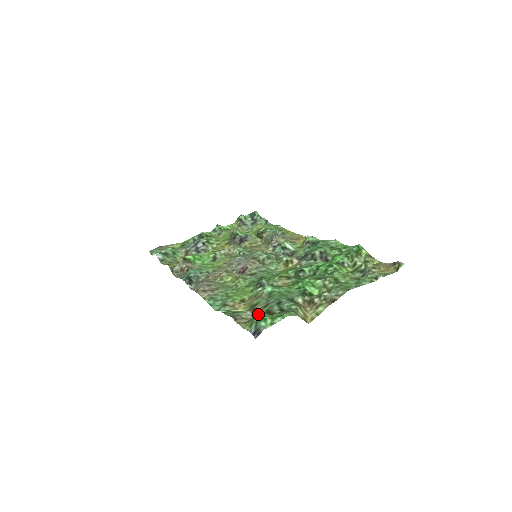
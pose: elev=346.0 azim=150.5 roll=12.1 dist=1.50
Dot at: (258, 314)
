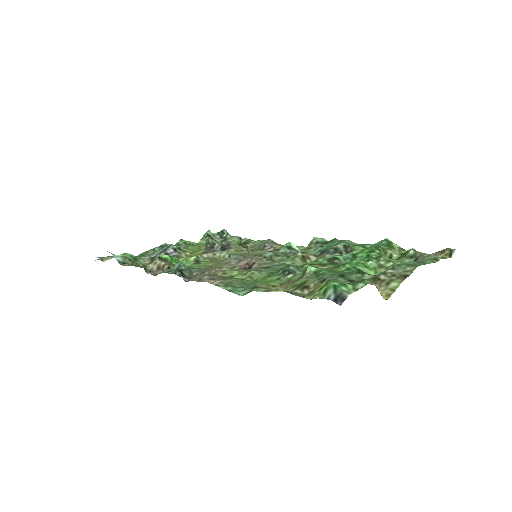
Dot at: (330, 280)
